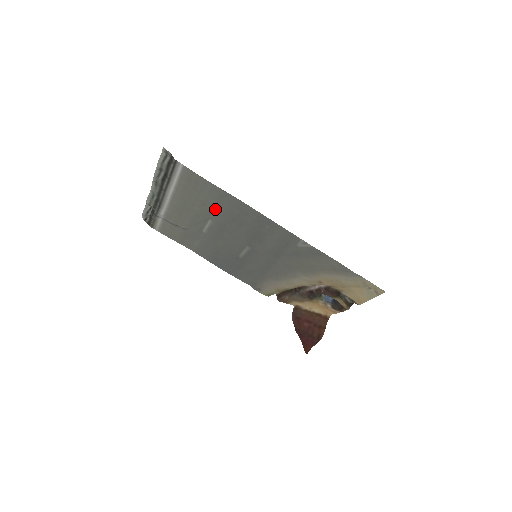
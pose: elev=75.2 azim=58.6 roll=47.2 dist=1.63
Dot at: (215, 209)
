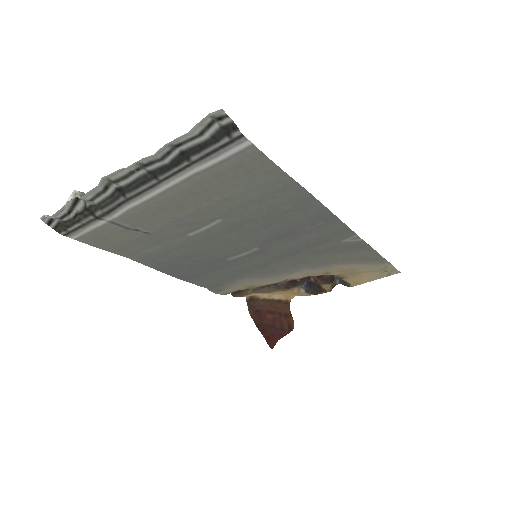
Dot at: (246, 205)
